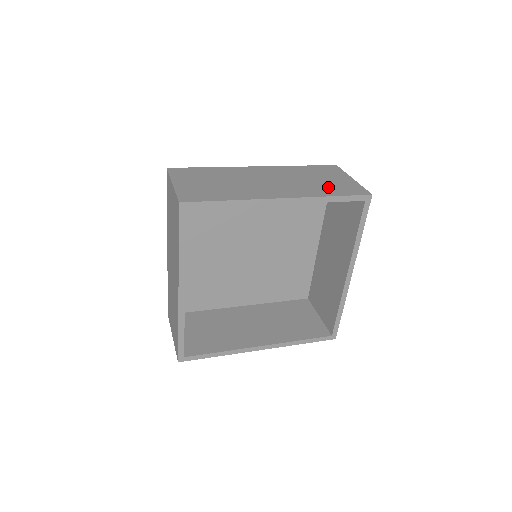
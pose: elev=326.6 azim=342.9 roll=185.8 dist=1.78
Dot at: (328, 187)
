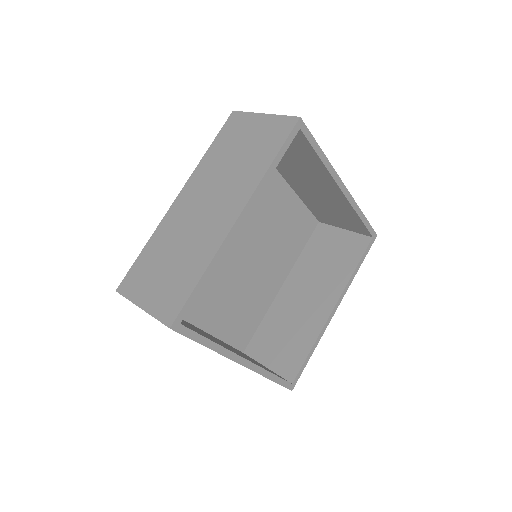
Dot at: (257, 153)
